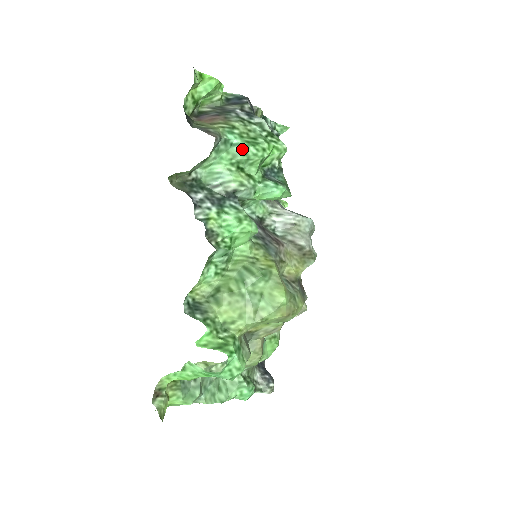
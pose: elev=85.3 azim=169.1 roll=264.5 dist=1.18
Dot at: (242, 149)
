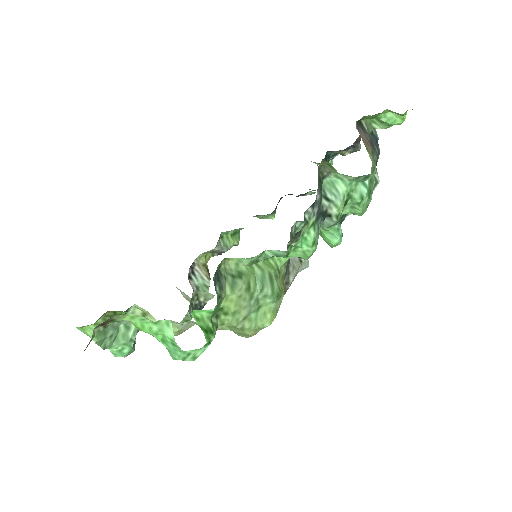
Dot at: (365, 193)
